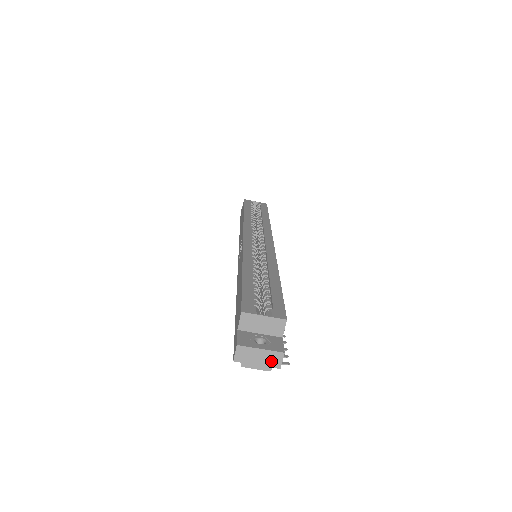
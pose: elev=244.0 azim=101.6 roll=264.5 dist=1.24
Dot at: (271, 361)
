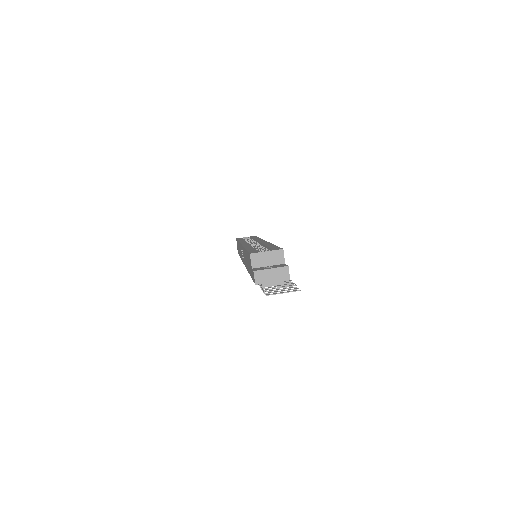
Dot at: (281, 276)
